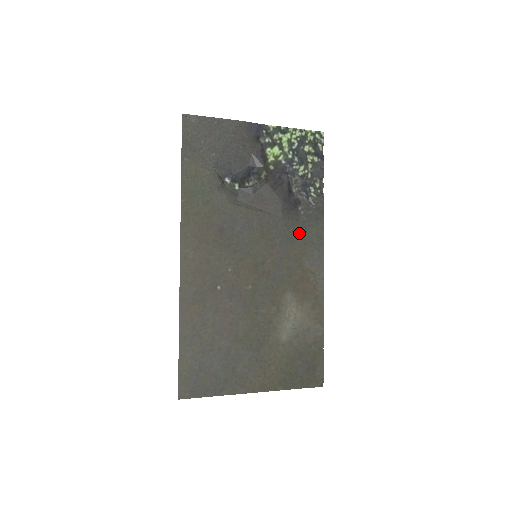
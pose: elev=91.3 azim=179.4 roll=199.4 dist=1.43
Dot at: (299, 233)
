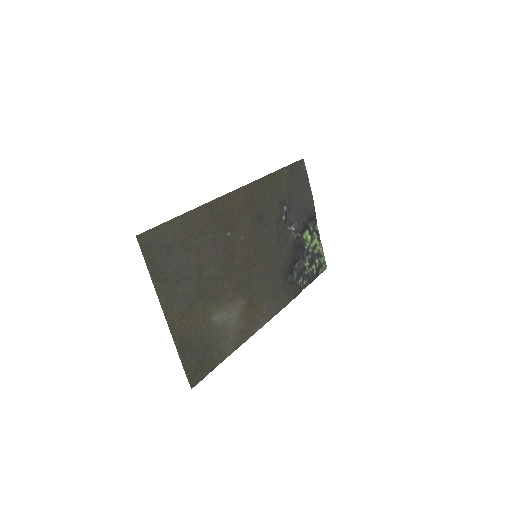
Dot at: (279, 285)
